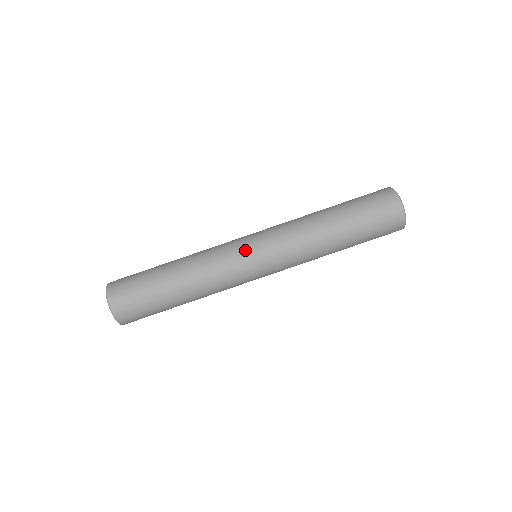
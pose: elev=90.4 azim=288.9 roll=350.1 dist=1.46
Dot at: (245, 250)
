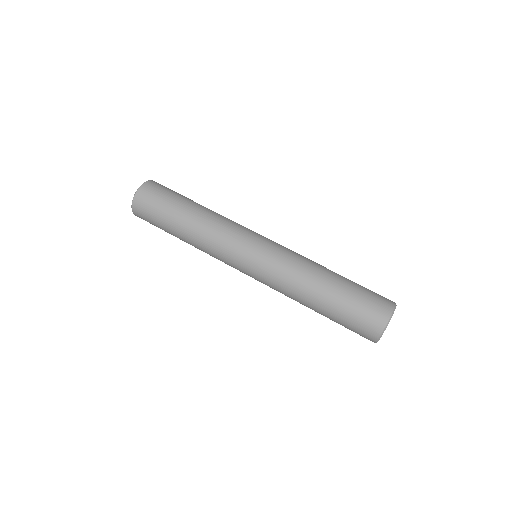
Dot at: (258, 234)
